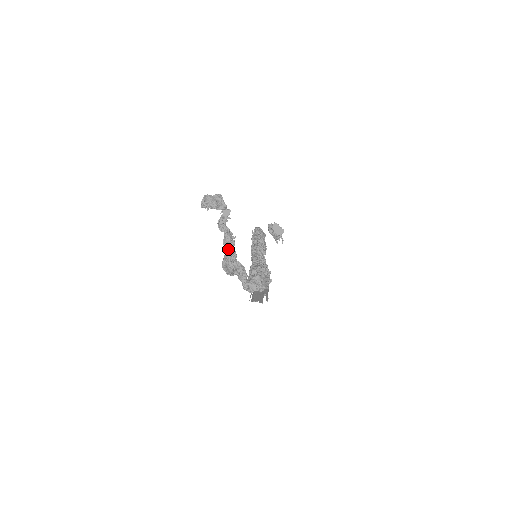
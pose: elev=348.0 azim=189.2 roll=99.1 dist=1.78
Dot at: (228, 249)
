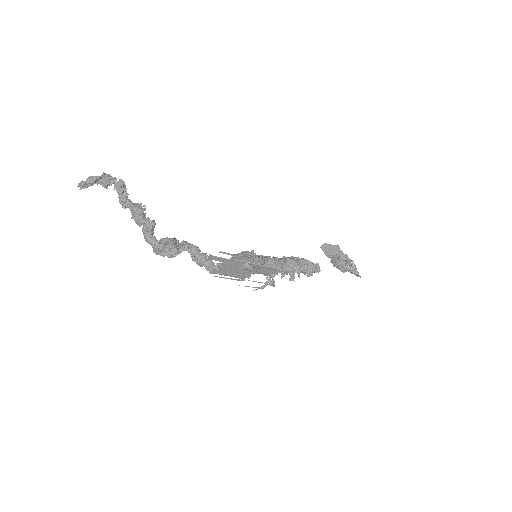
Dot at: (135, 218)
